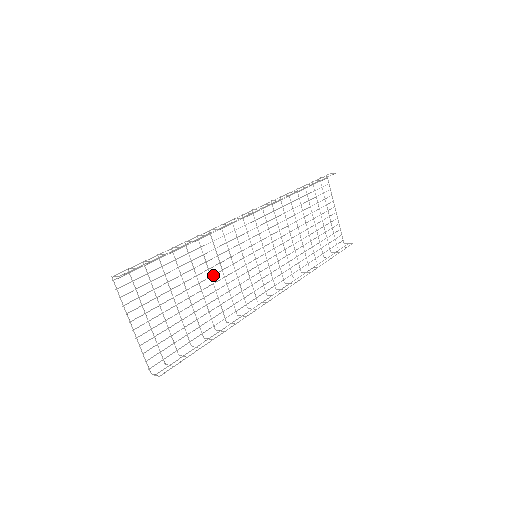
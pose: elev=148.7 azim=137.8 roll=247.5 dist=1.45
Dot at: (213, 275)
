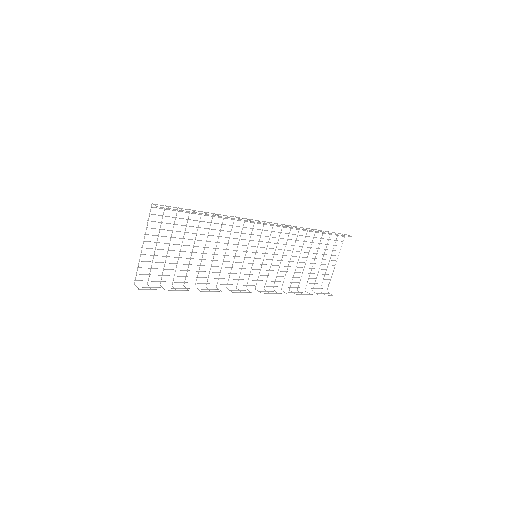
Dot at: (218, 248)
